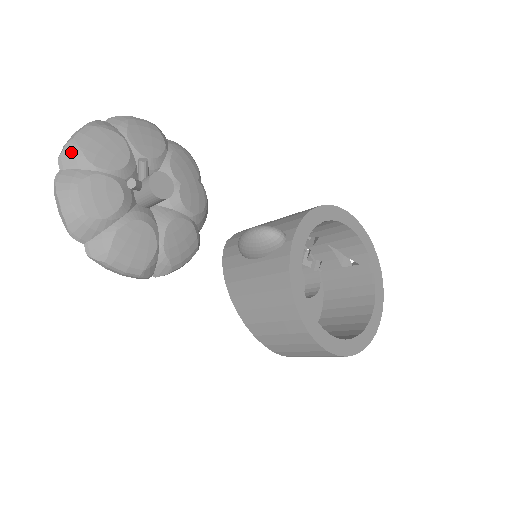
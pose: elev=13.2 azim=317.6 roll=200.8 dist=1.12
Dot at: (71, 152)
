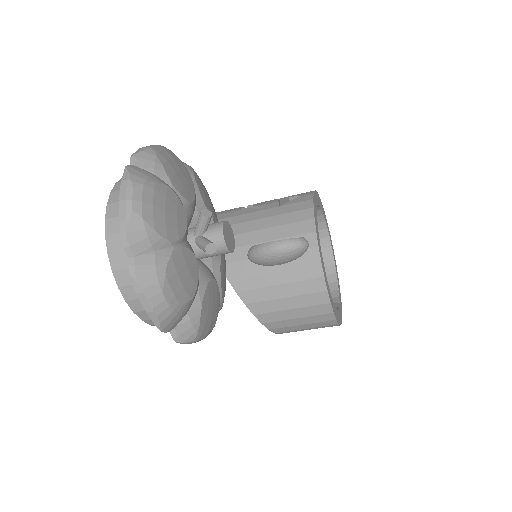
Dot at: (139, 232)
